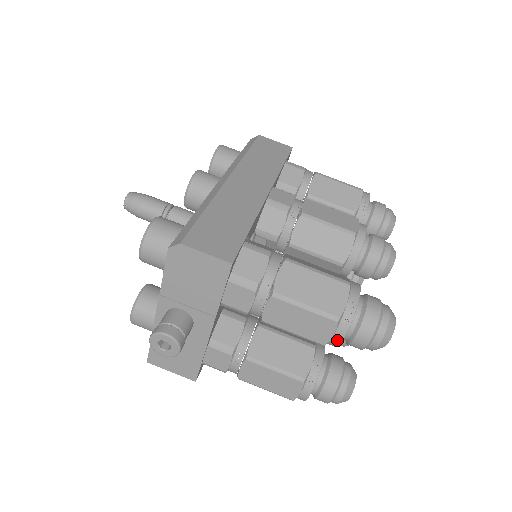
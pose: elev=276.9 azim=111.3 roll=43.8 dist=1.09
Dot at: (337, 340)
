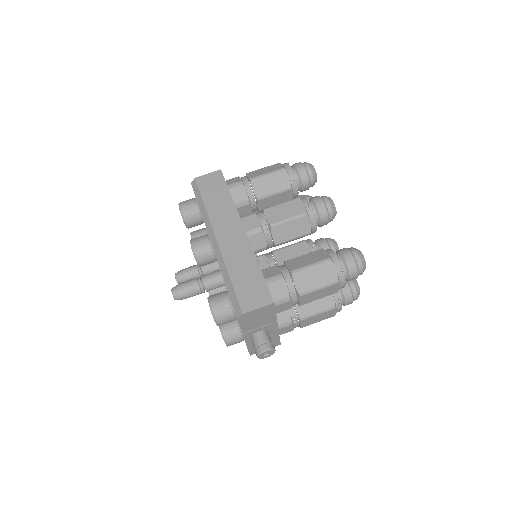
Dot at: (342, 287)
